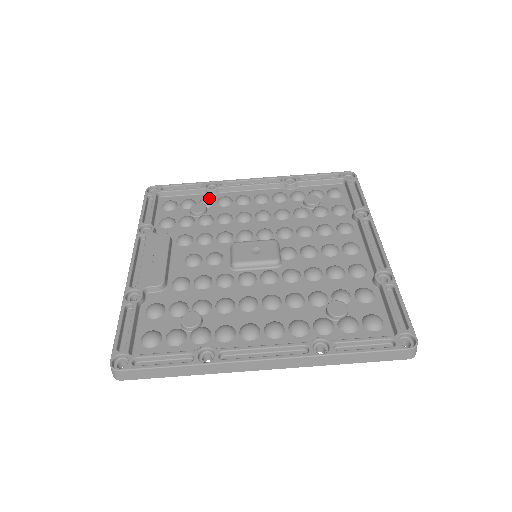
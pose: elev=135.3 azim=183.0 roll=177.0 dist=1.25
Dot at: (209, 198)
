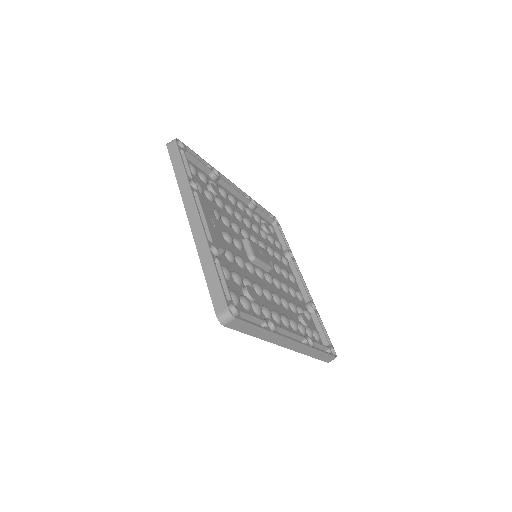
Dot at: occluded
